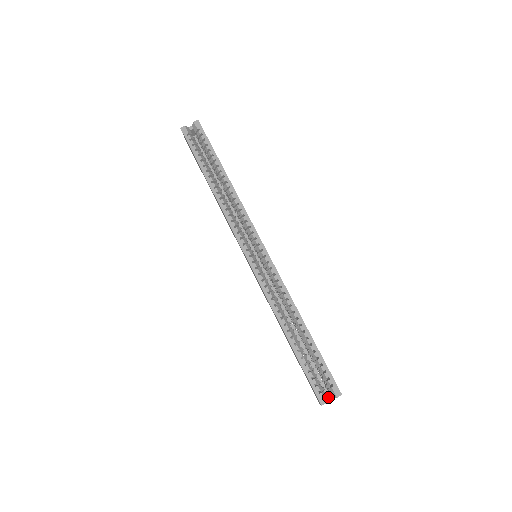
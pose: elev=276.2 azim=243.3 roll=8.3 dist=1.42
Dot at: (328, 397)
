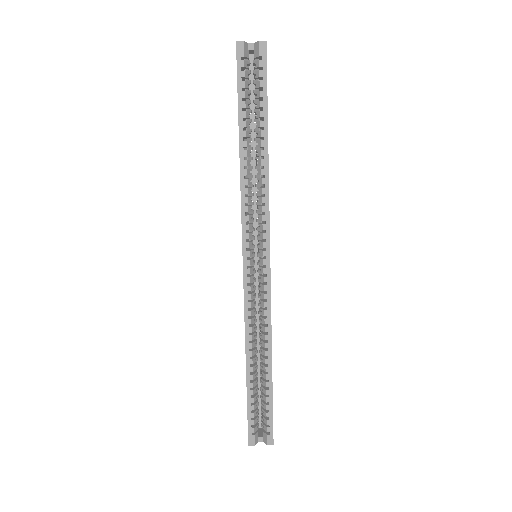
Dot at: (259, 438)
